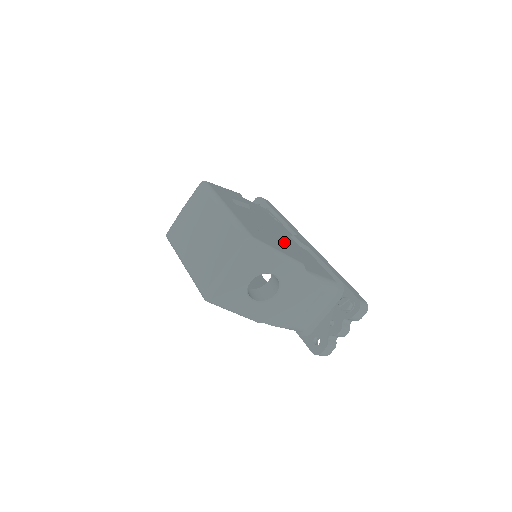
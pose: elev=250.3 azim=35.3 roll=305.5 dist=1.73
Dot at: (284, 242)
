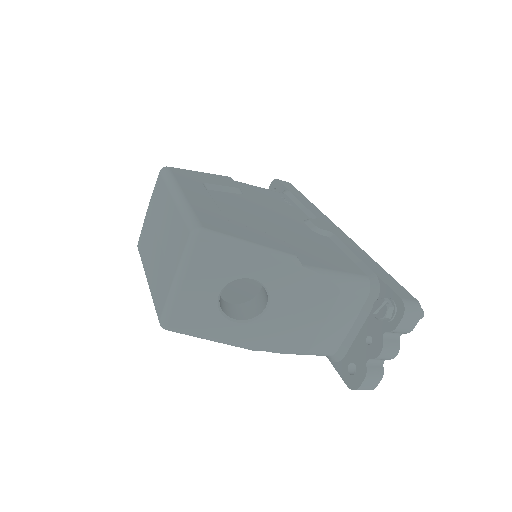
Dot at: (282, 230)
